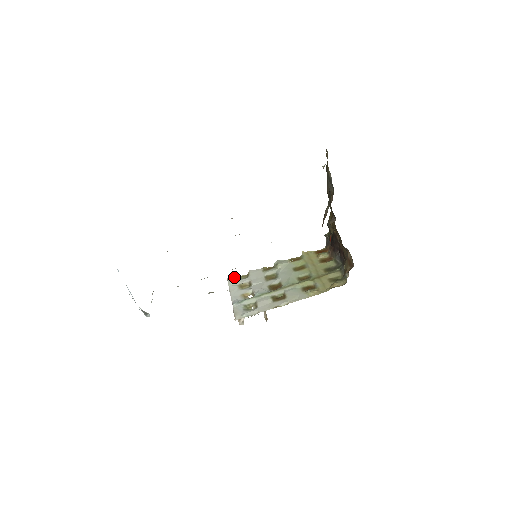
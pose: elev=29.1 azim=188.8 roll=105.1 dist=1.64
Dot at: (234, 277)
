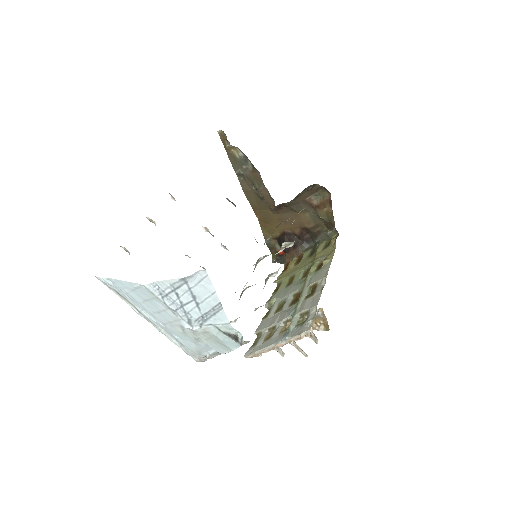
Dot at: (249, 349)
